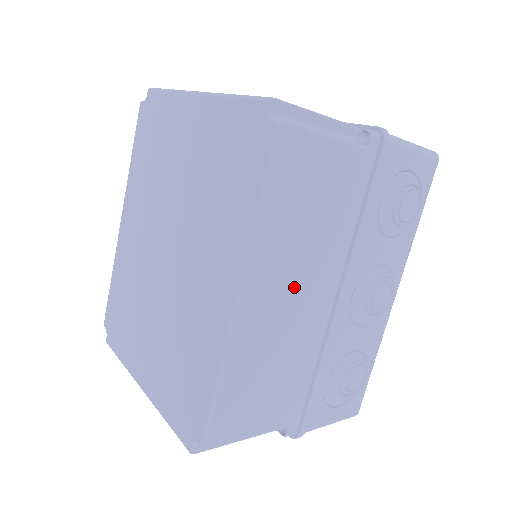
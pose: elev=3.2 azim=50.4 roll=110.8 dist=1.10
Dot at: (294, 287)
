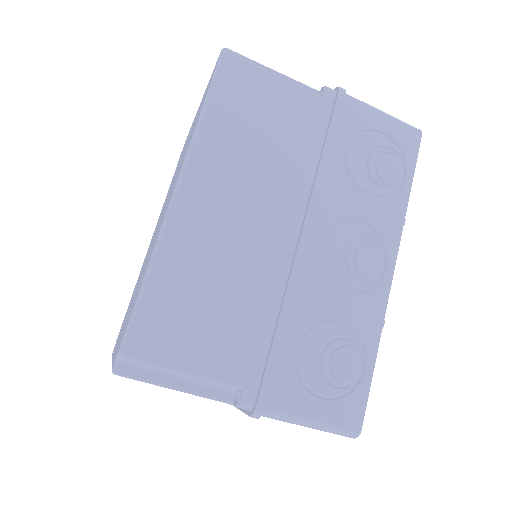
Dot at: (243, 202)
